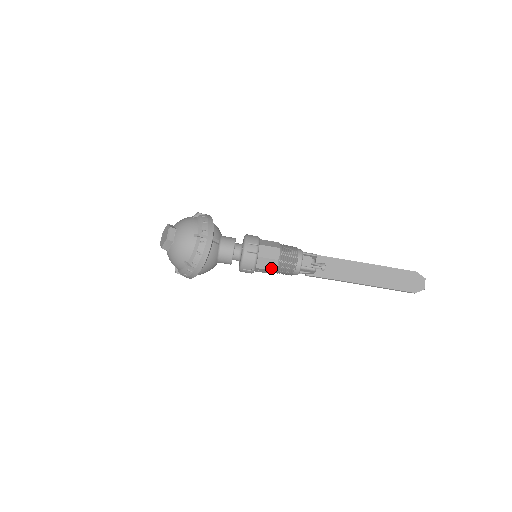
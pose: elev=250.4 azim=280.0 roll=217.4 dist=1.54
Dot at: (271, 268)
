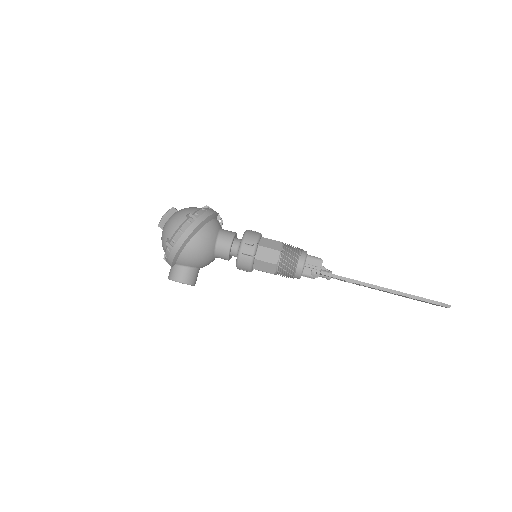
Dot at: (275, 248)
